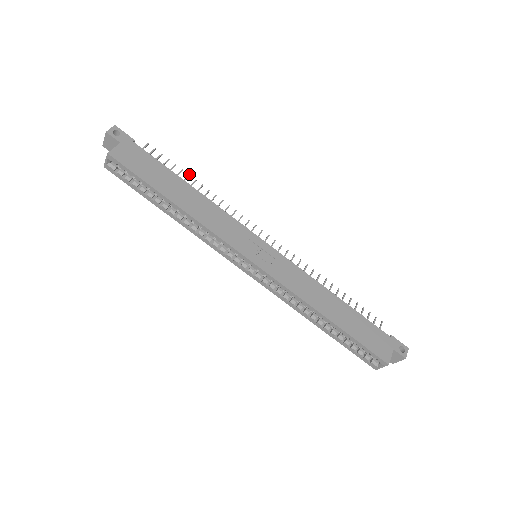
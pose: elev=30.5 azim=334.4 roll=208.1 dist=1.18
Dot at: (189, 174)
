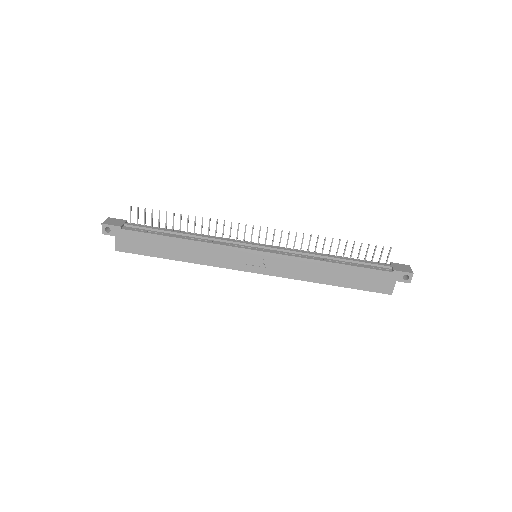
Dot at: (173, 213)
